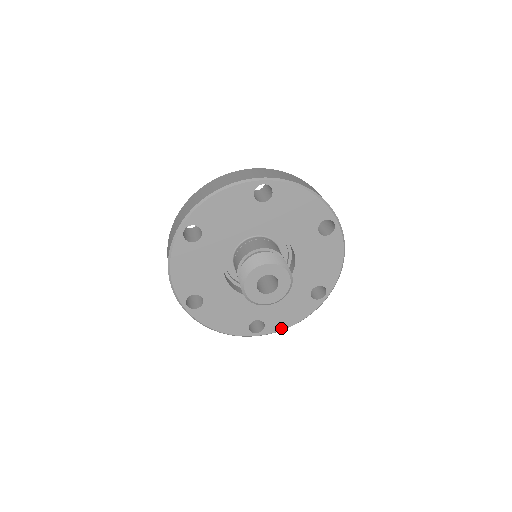
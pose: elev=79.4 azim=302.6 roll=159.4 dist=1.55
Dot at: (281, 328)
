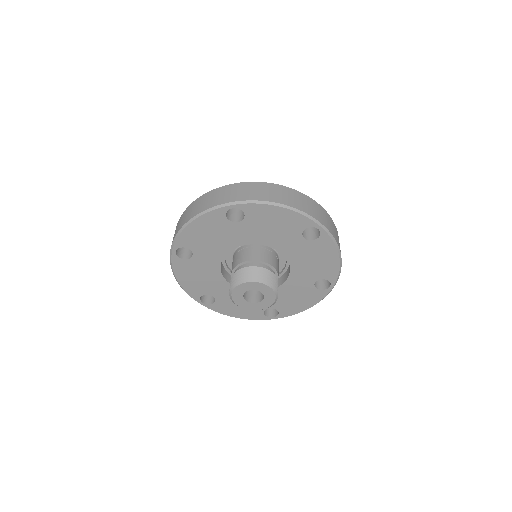
Dot at: (295, 312)
